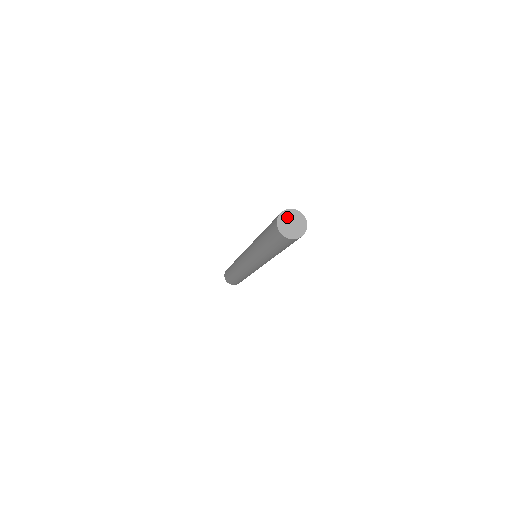
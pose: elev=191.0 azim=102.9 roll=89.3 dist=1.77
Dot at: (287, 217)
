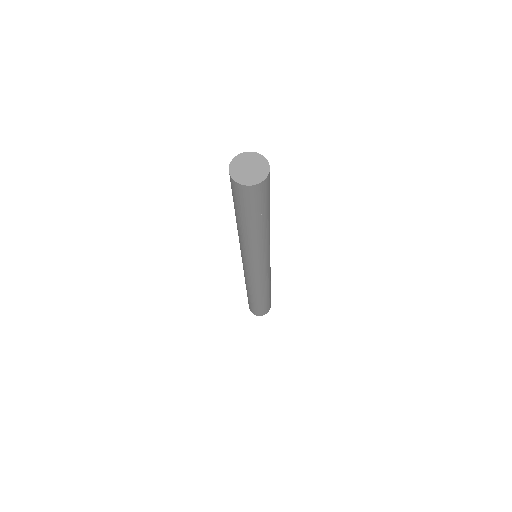
Dot at: (243, 161)
